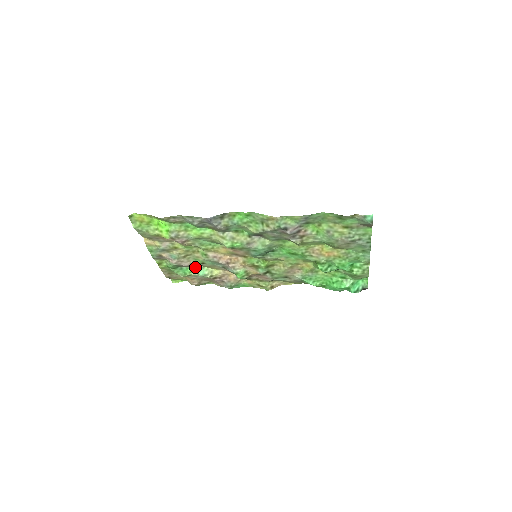
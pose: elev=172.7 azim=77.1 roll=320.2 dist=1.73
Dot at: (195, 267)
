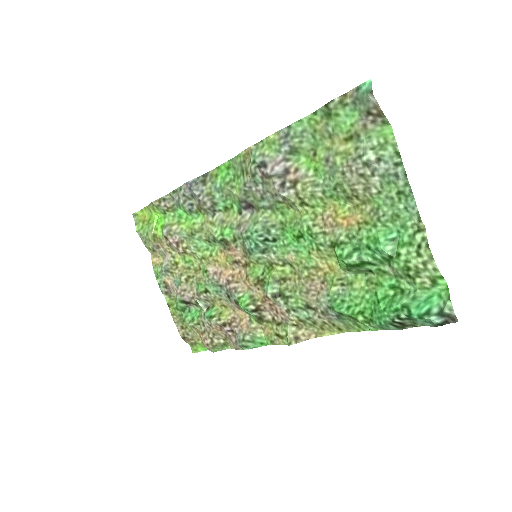
Dot at: (201, 304)
